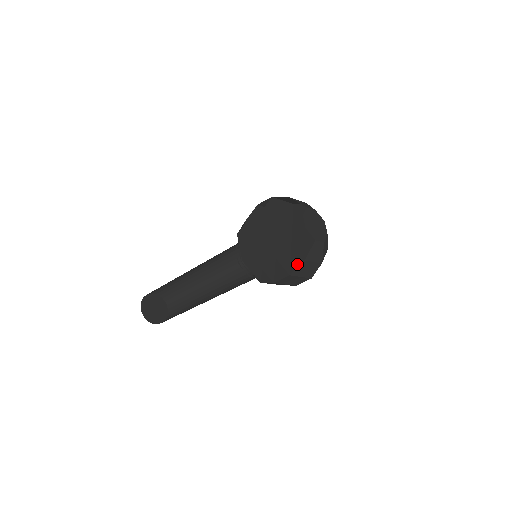
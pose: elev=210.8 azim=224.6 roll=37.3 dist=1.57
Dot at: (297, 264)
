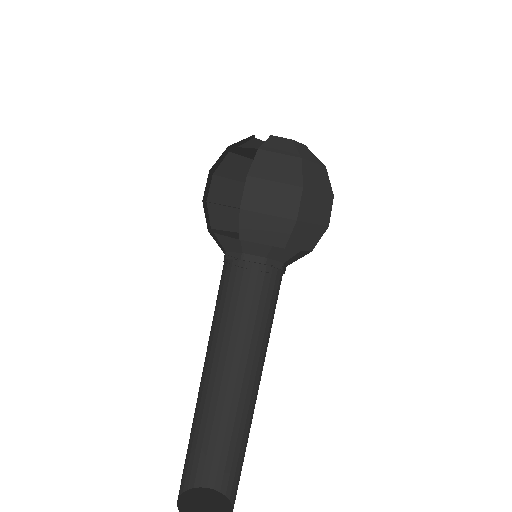
Dot at: (254, 163)
